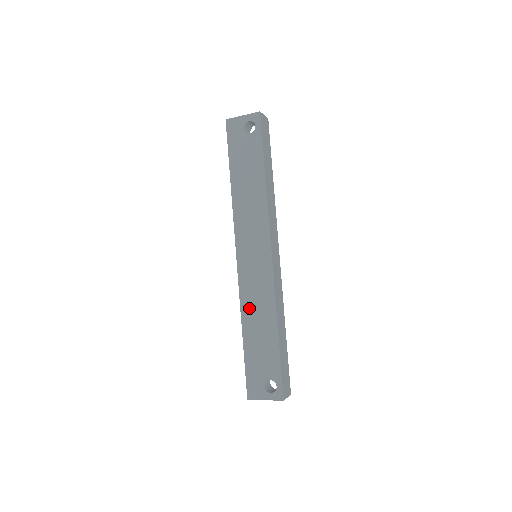
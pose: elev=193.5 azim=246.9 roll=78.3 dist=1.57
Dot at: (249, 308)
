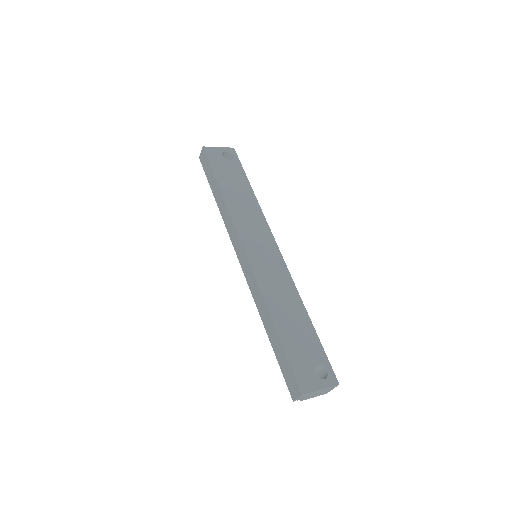
Dot at: (272, 296)
